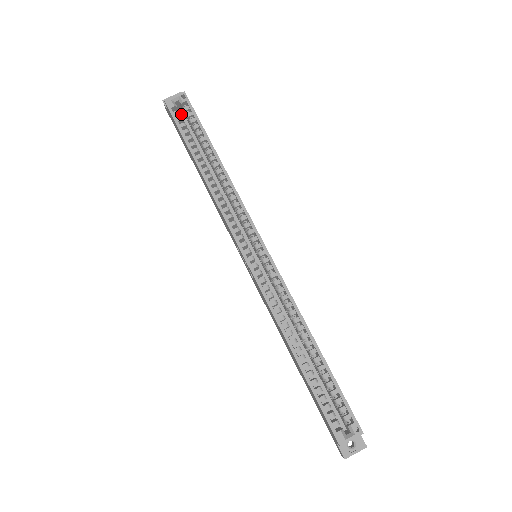
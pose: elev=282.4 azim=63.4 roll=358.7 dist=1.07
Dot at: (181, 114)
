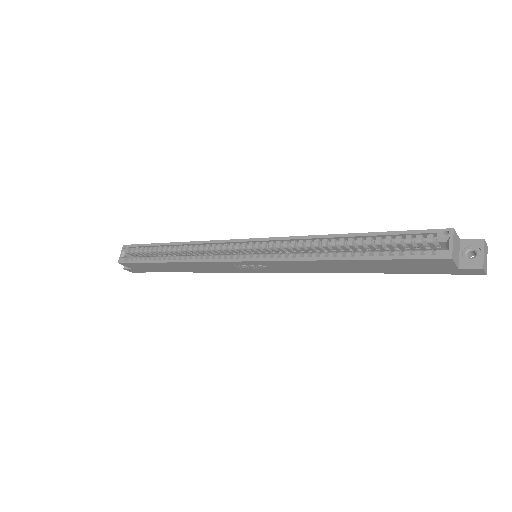
Dot at: occluded
